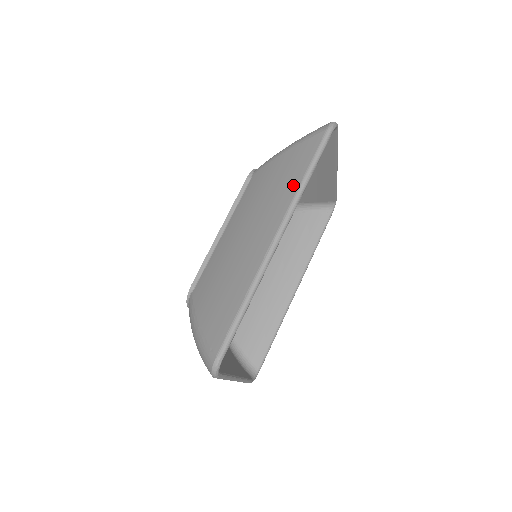
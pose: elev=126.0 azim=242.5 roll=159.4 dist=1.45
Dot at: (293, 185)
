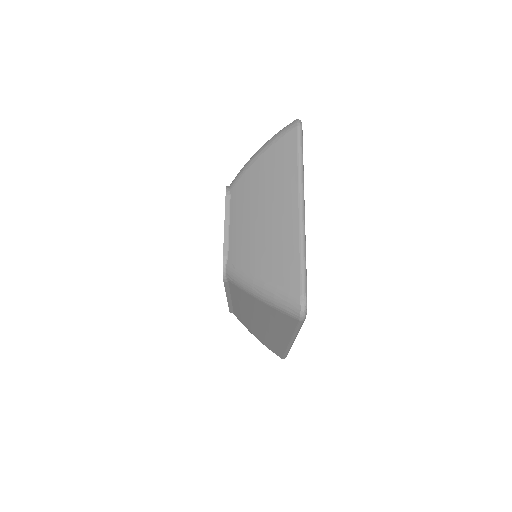
Dot at: (286, 331)
